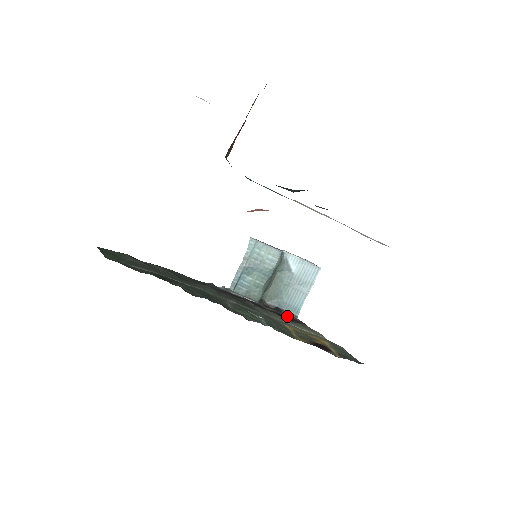
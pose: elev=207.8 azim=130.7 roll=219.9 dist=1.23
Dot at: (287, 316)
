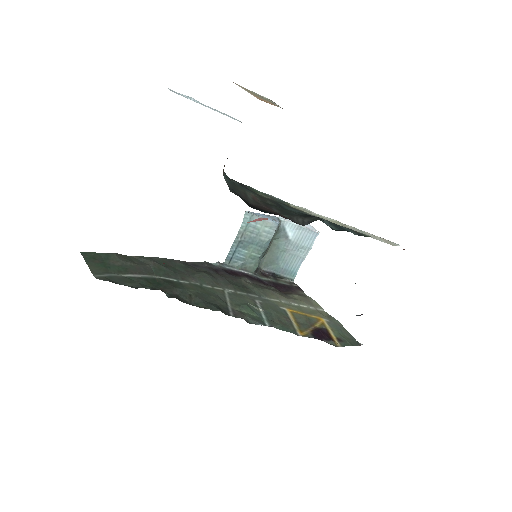
Dot at: (284, 283)
